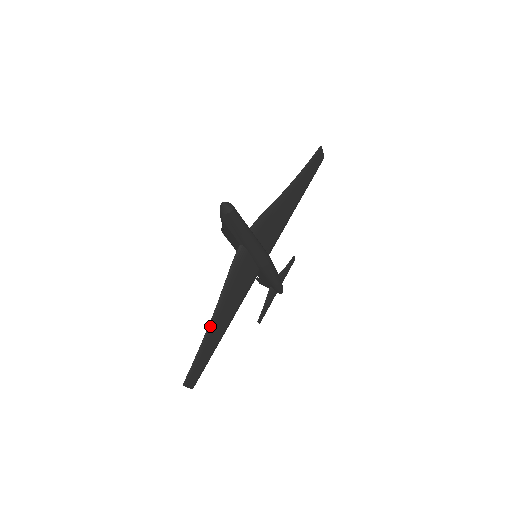
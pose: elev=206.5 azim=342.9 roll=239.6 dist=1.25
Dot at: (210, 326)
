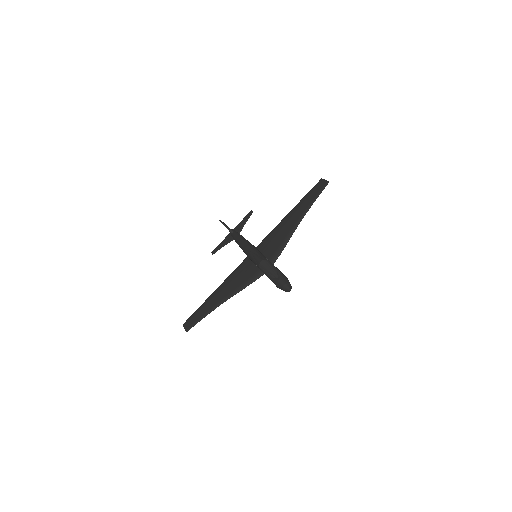
Dot at: (218, 306)
